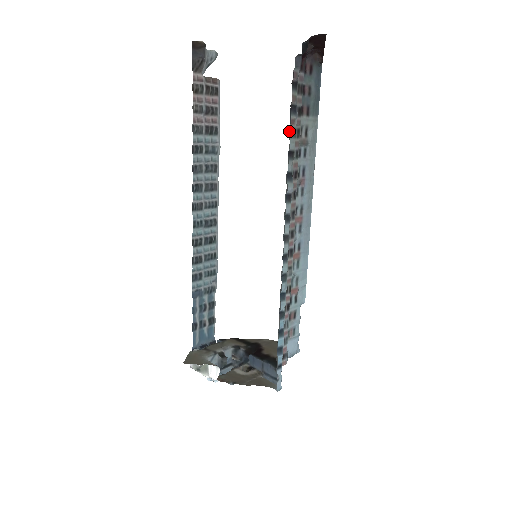
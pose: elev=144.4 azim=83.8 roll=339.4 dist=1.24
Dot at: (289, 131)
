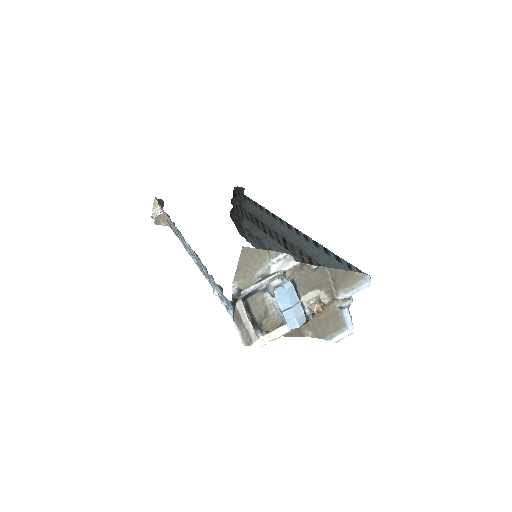
Dot at: (247, 197)
